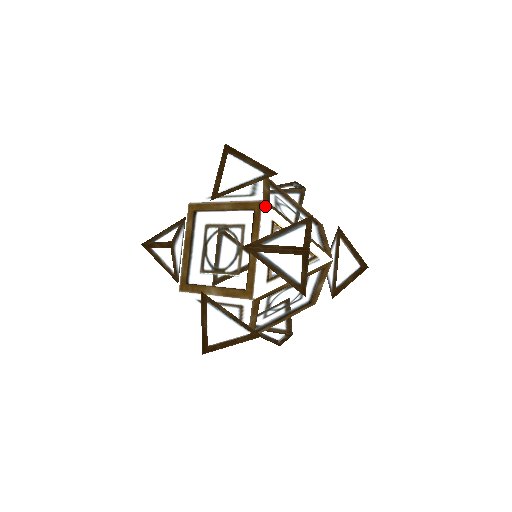
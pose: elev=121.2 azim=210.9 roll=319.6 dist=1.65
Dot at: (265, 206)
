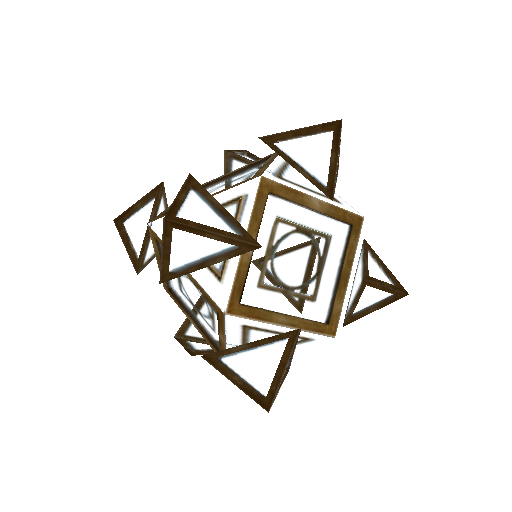
Dot at: (230, 317)
